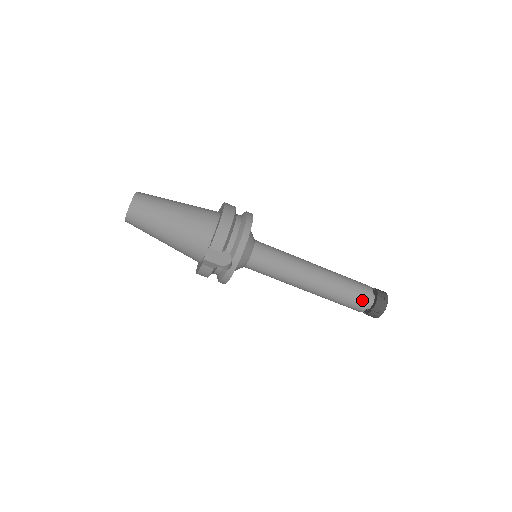
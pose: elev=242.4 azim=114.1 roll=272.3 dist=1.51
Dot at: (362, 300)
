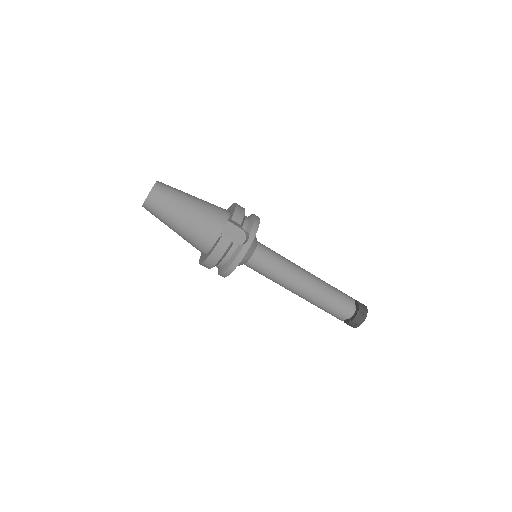
Dot at: (348, 302)
